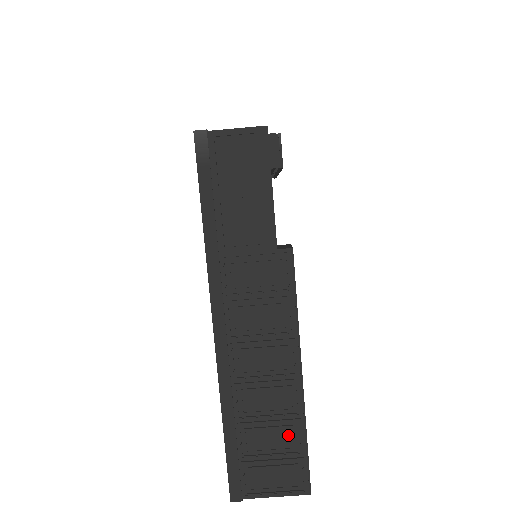
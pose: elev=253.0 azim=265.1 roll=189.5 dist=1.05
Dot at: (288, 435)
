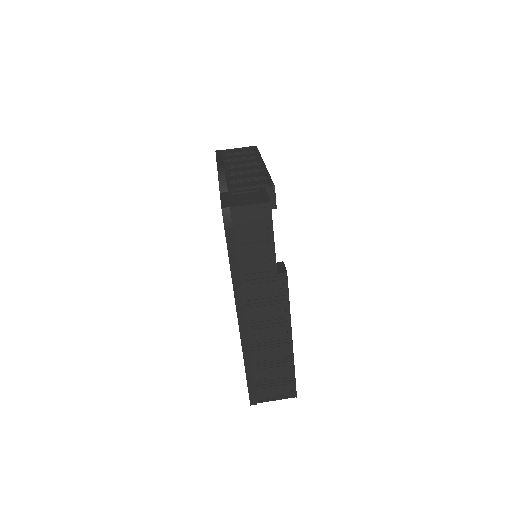
Dot at: (284, 370)
